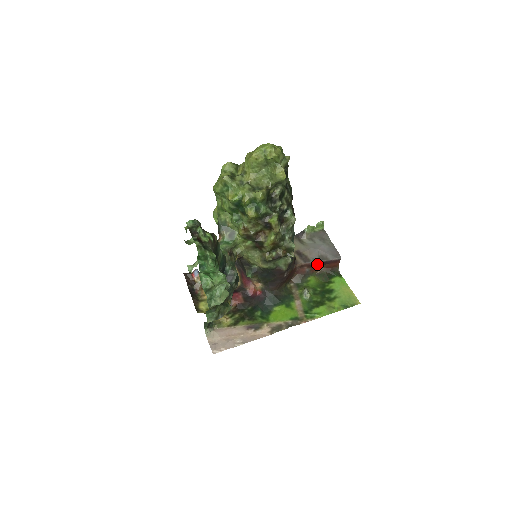
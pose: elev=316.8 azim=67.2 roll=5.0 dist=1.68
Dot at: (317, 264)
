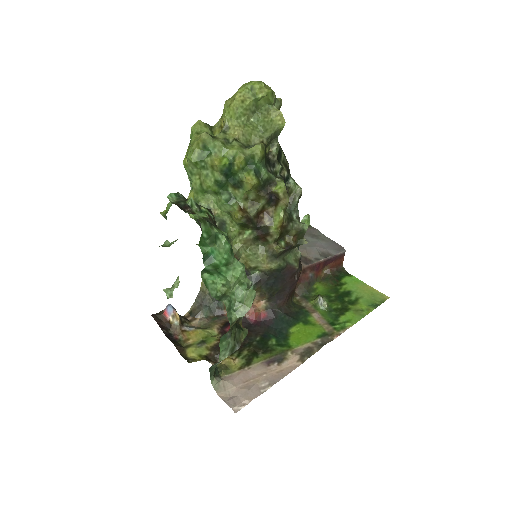
Dot at: (320, 264)
